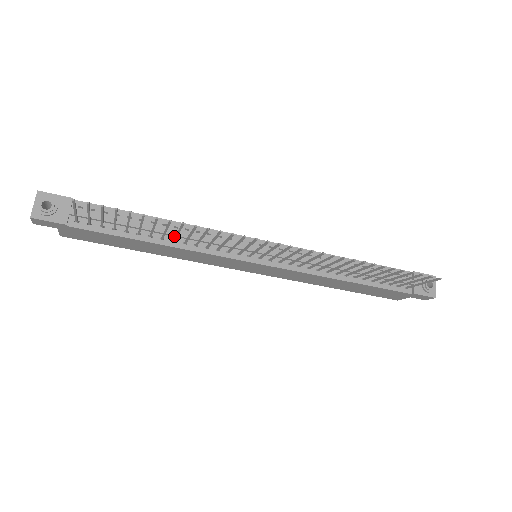
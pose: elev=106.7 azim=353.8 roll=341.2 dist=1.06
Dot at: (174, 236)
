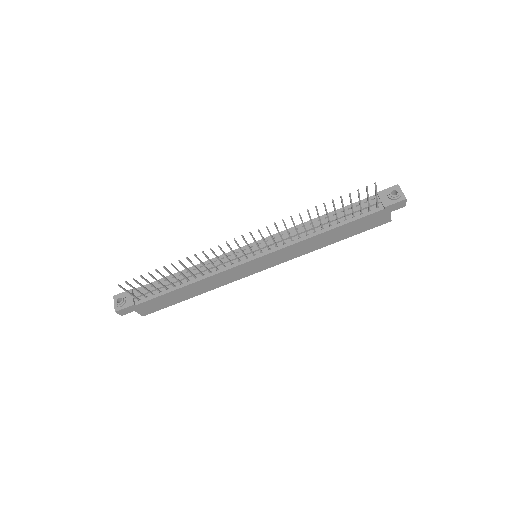
Dot at: (195, 275)
